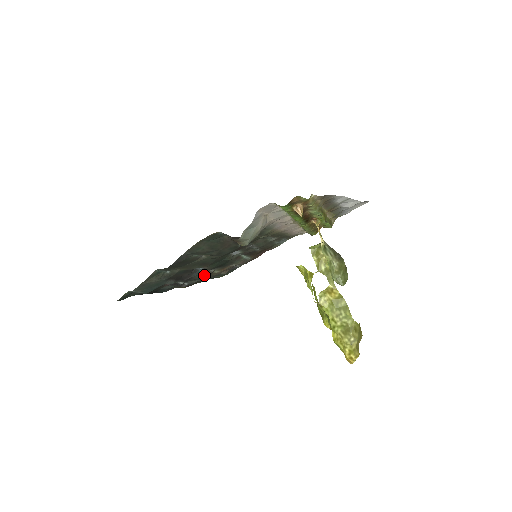
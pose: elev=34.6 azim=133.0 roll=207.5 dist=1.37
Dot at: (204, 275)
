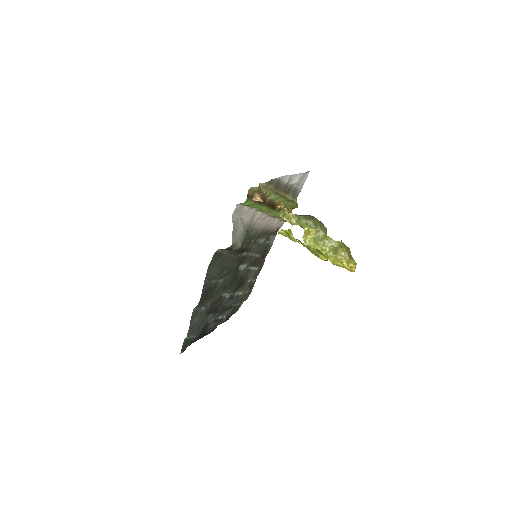
Dot at: (233, 300)
